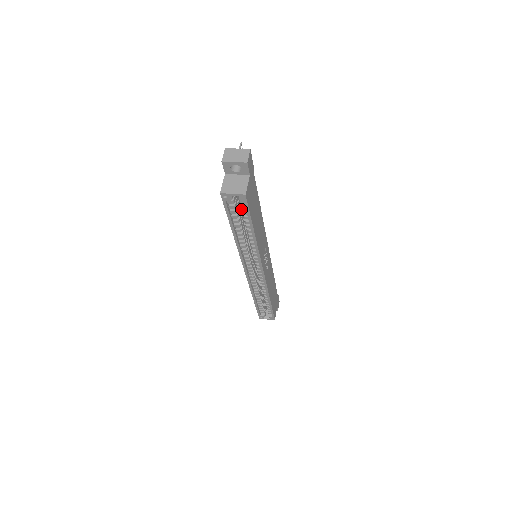
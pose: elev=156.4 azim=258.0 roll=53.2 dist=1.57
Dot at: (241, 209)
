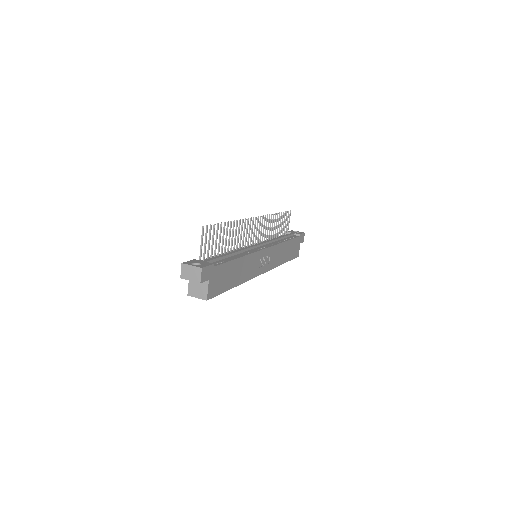
Dot at: occluded
